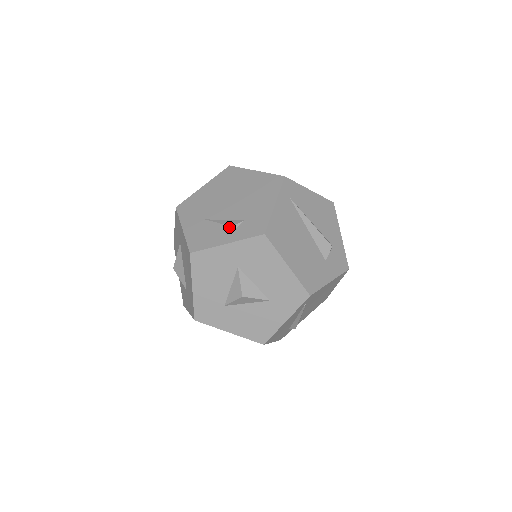
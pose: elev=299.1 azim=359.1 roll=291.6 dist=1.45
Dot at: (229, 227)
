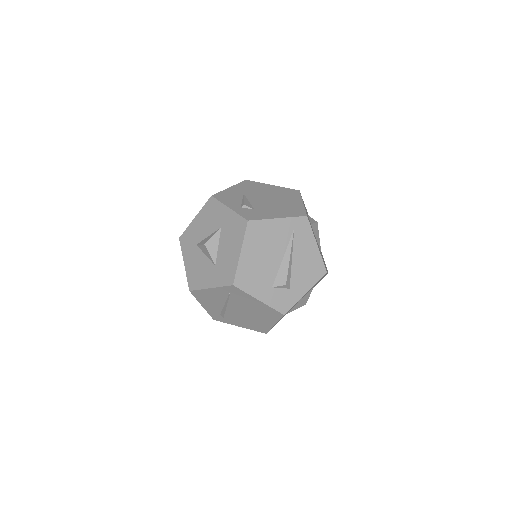
Dot at: (243, 204)
